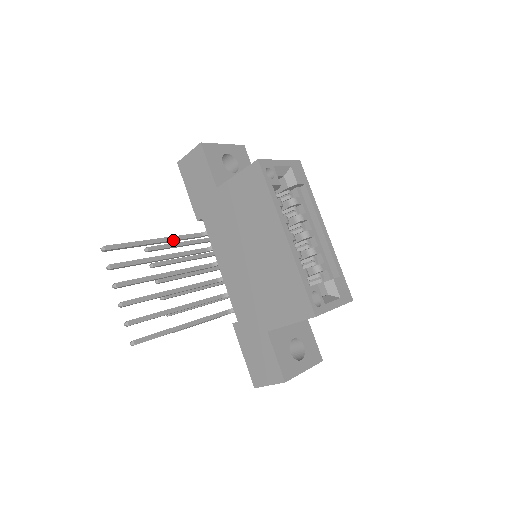
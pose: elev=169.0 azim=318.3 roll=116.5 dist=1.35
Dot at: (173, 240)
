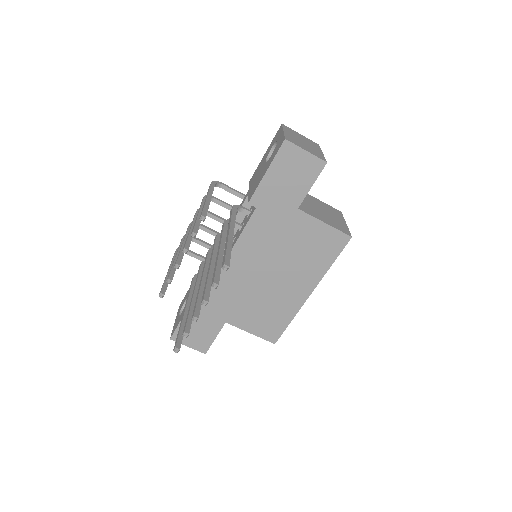
Dot at: occluded
